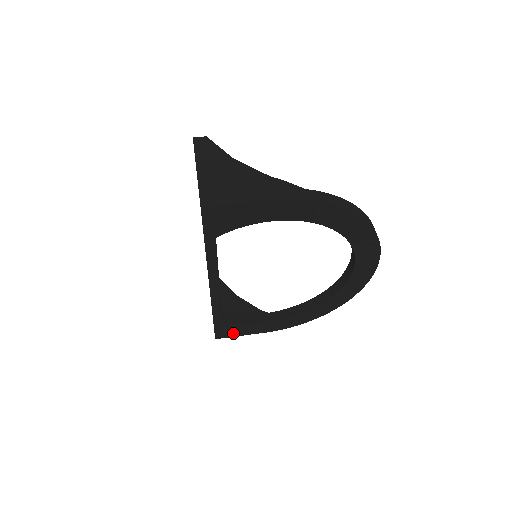
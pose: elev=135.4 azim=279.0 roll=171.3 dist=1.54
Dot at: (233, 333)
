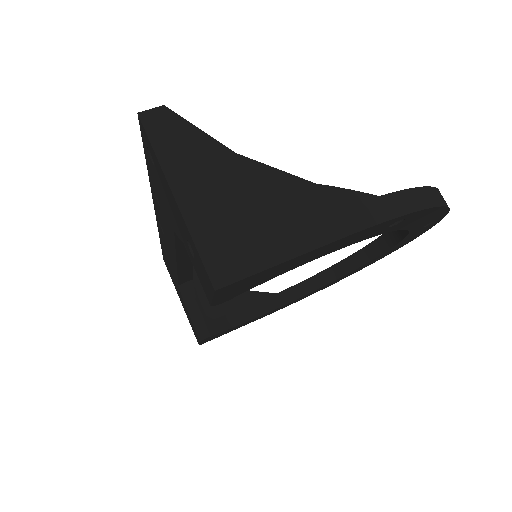
Dot at: (222, 334)
